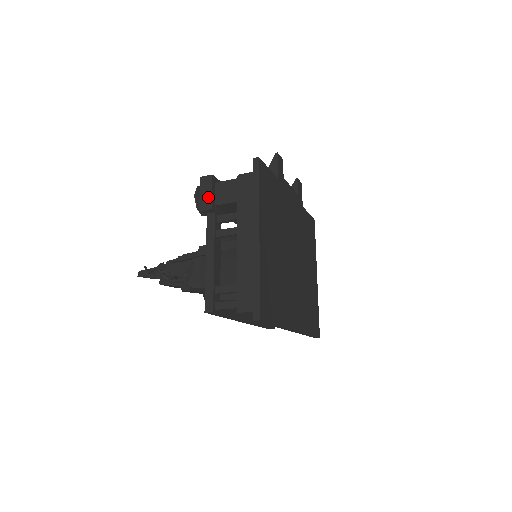
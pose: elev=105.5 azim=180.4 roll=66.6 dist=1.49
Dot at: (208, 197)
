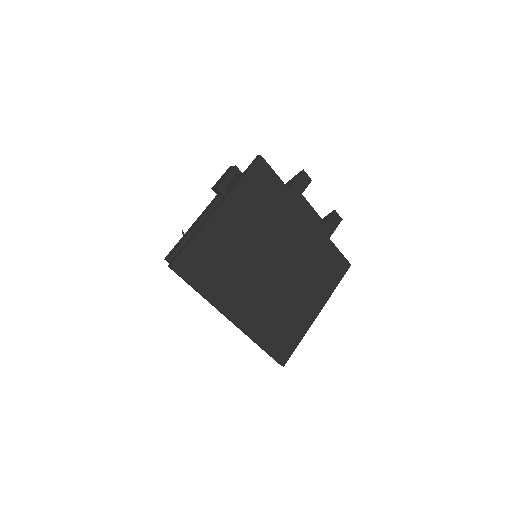
Dot at: (222, 180)
